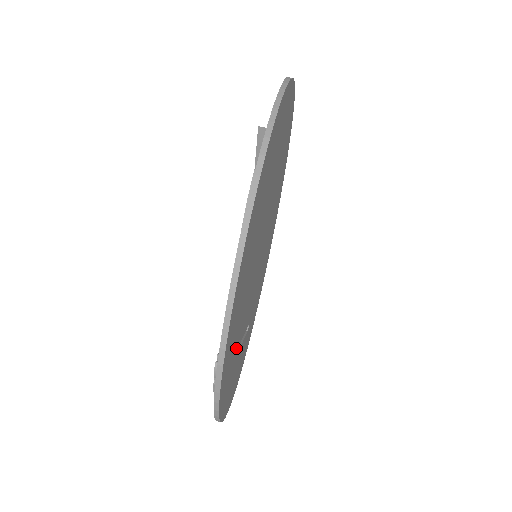
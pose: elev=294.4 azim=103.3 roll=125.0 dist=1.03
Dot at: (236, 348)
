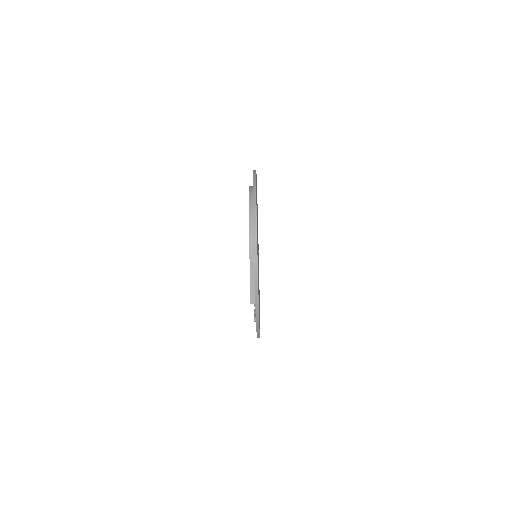
Dot at: occluded
